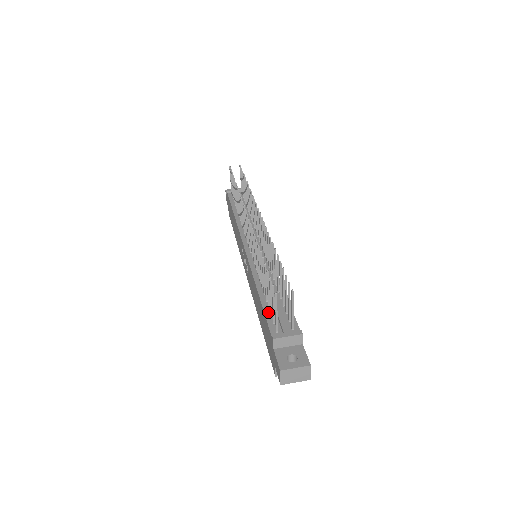
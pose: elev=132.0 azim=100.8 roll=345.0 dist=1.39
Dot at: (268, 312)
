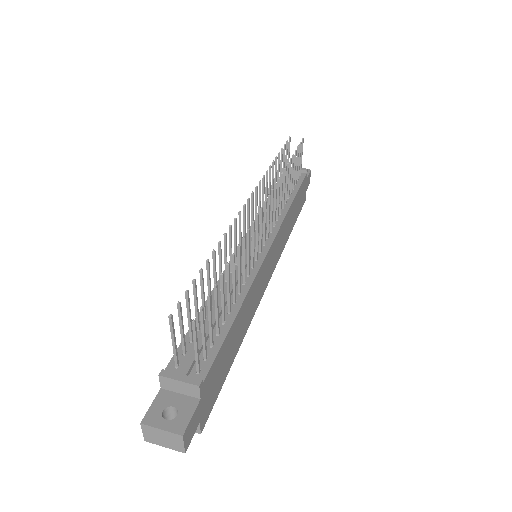
Dot at: occluded
